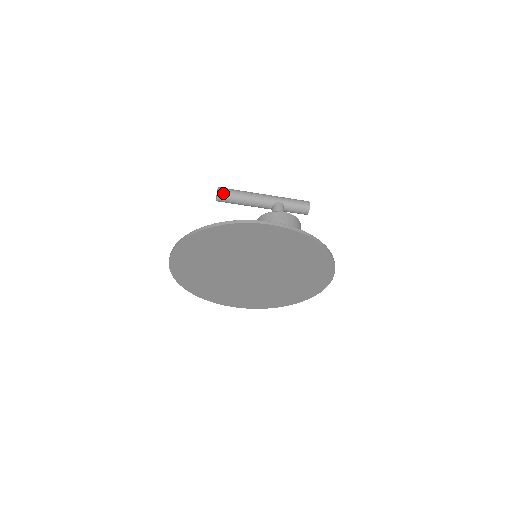
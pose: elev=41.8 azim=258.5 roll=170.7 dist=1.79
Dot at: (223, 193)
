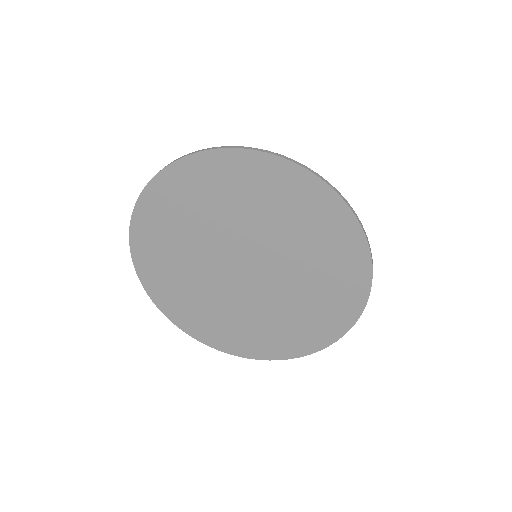
Dot at: occluded
